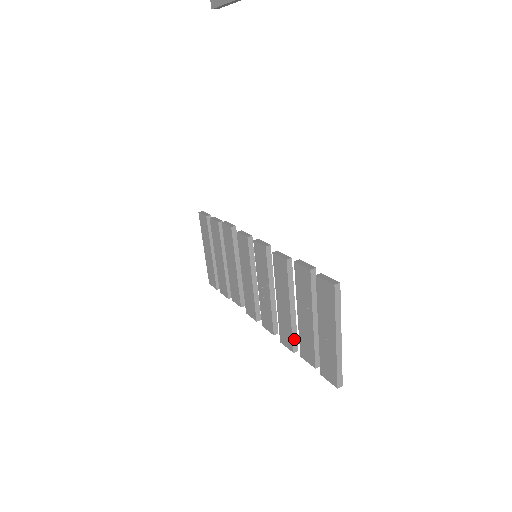
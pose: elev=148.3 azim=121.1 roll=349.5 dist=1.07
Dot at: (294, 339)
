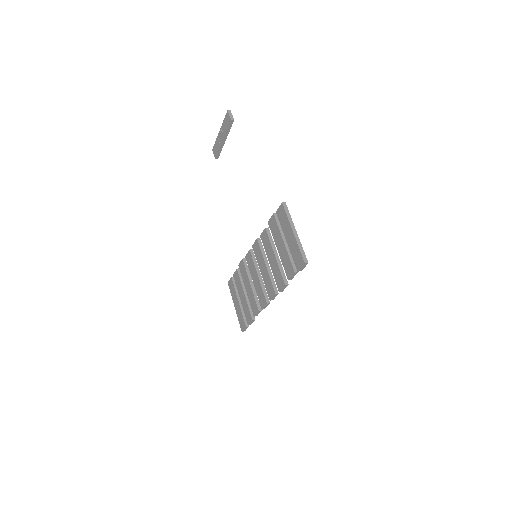
Dot at: (283, 276)
